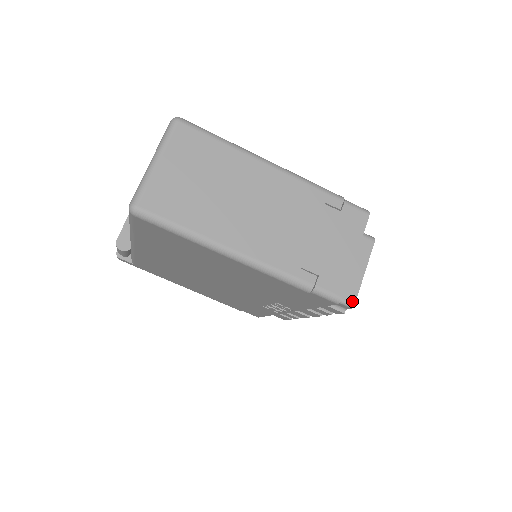
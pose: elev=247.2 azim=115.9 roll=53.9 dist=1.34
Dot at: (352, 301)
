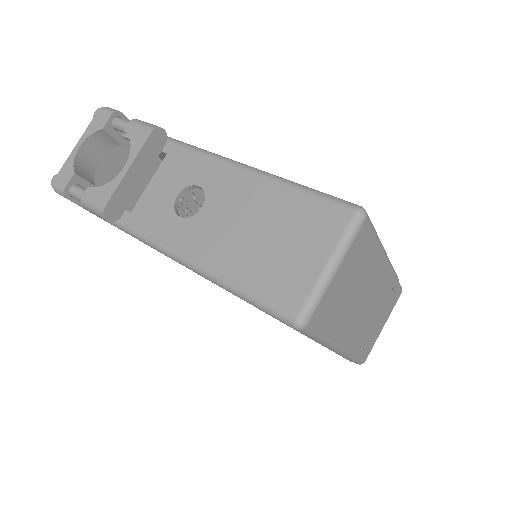
Dot at: occluded
